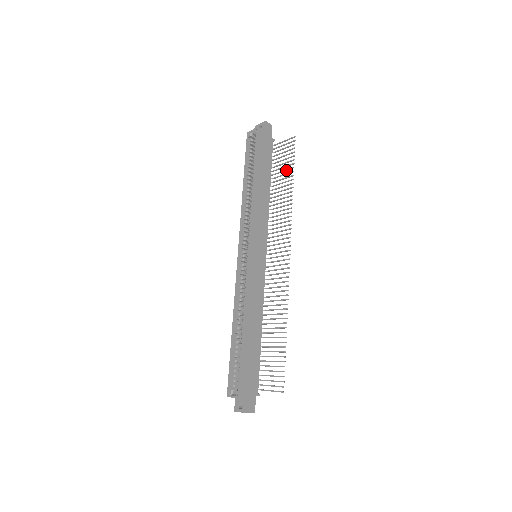
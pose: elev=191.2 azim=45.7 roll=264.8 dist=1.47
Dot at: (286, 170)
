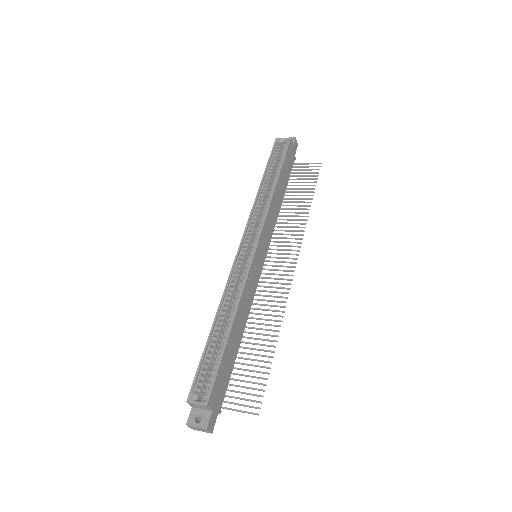
Dot at: (305, 188)
